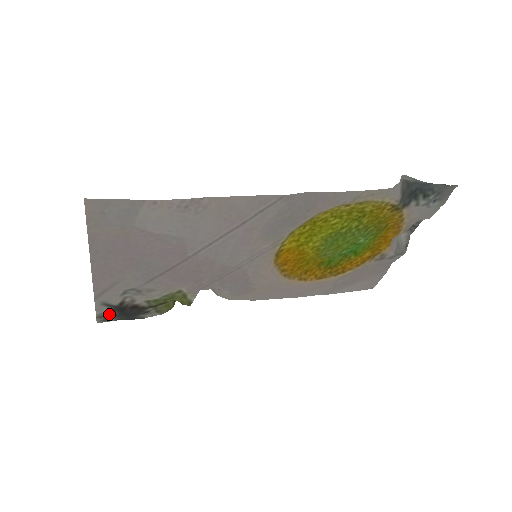
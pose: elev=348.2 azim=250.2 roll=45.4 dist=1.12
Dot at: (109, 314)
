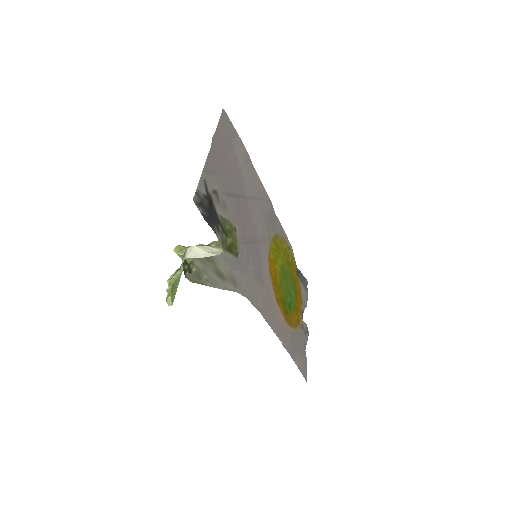
Dot at: (203, 199)
